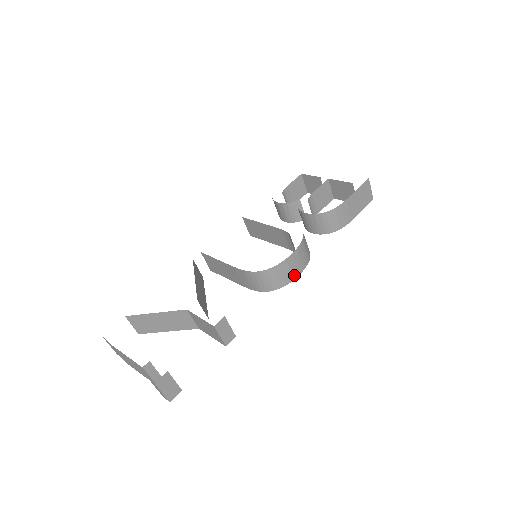
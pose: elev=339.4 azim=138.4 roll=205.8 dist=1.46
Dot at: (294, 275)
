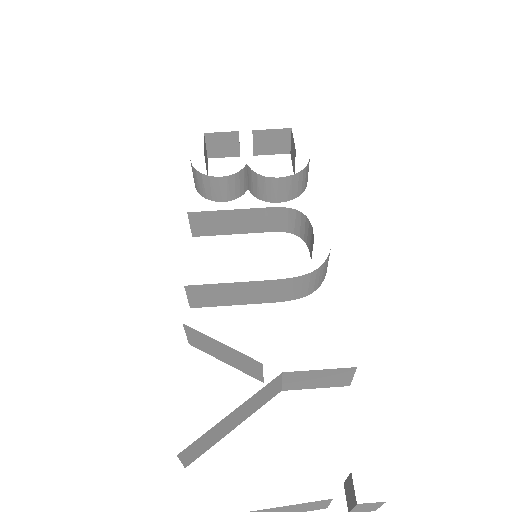
Dot at: occluded
